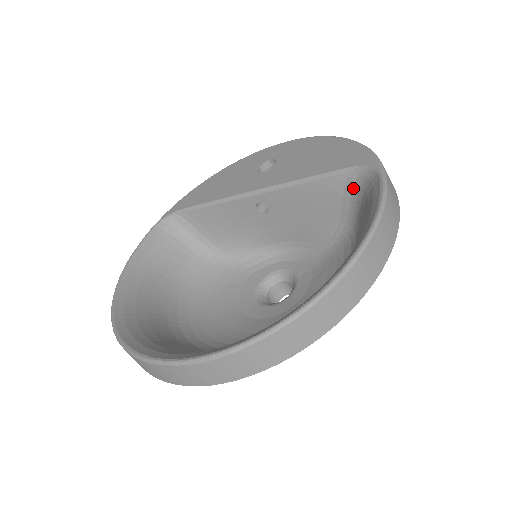
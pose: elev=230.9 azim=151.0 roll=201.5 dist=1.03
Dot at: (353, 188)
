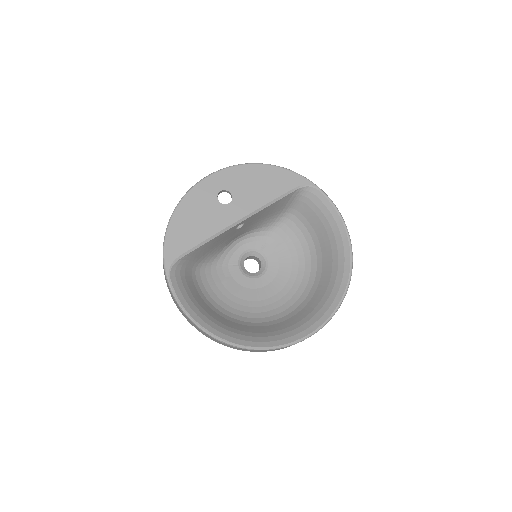
Dot at: (296, 196)
